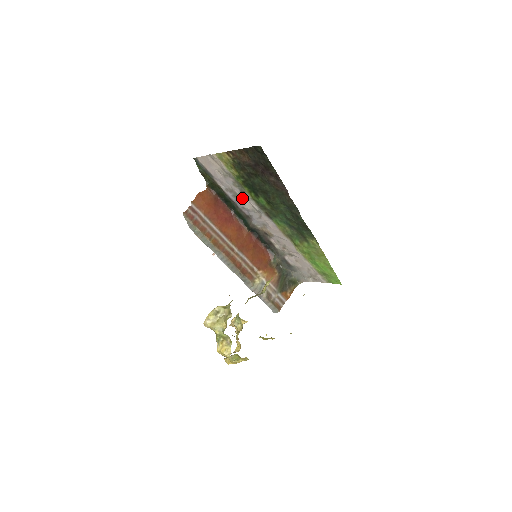
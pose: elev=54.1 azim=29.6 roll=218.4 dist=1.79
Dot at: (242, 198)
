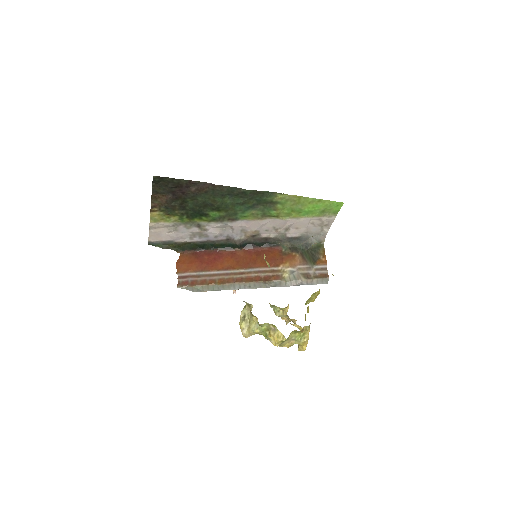
Dot at: (205, 231)
